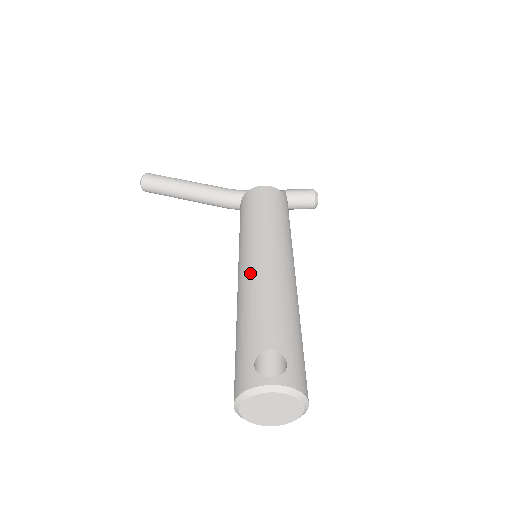
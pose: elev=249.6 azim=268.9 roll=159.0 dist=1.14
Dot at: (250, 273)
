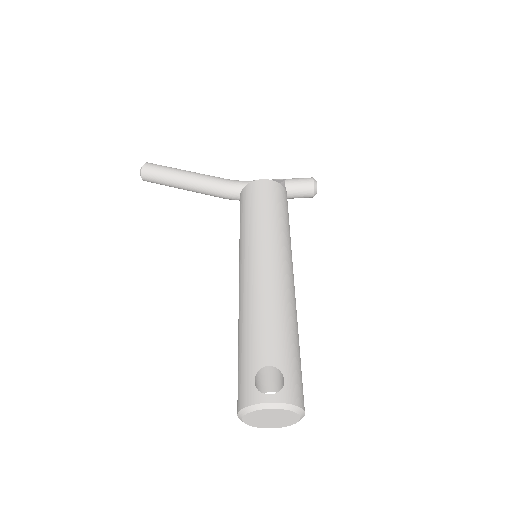
Dot at: (250, 282)
